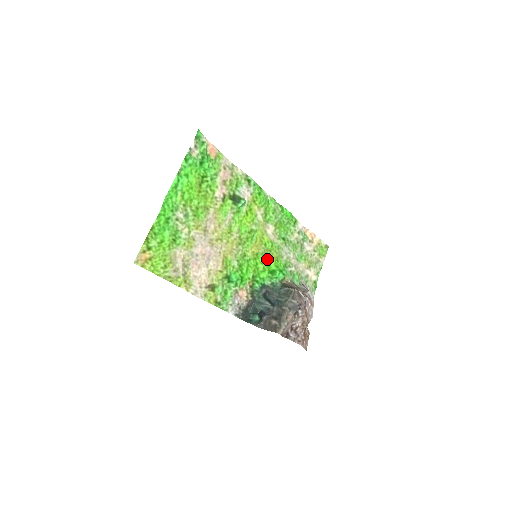
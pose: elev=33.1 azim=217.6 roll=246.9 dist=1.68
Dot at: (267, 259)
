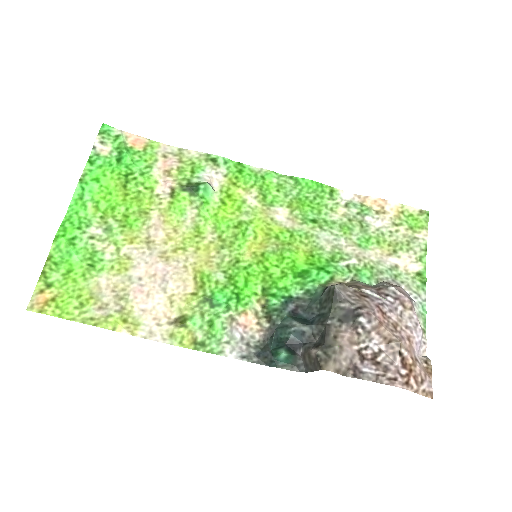
Dot at: (286, 257)
